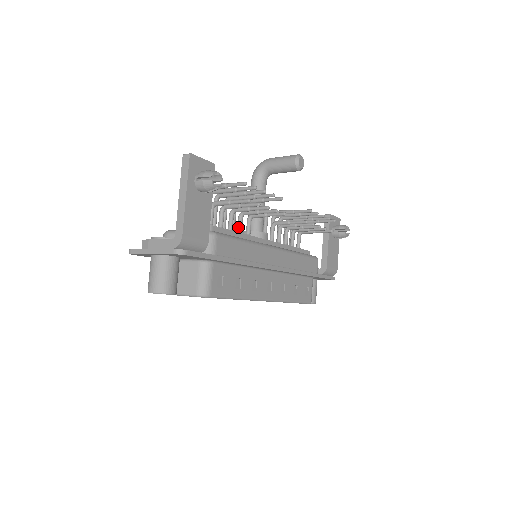
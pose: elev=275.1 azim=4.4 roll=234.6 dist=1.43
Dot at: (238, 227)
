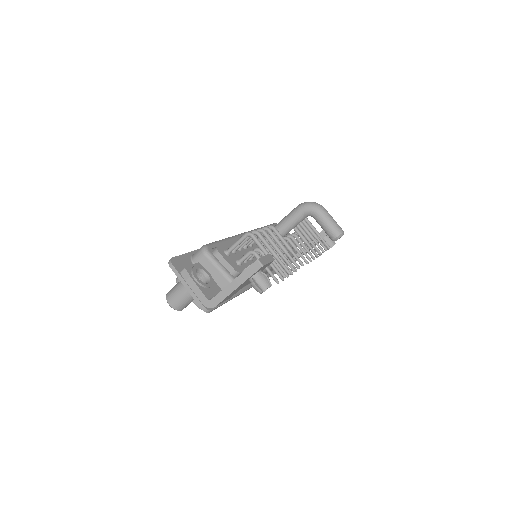
Dot at: occluded
